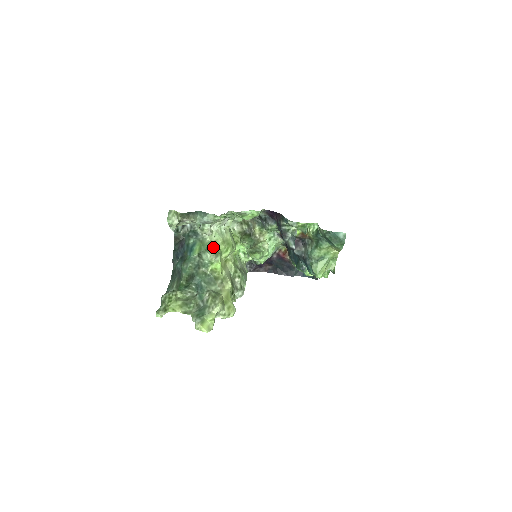
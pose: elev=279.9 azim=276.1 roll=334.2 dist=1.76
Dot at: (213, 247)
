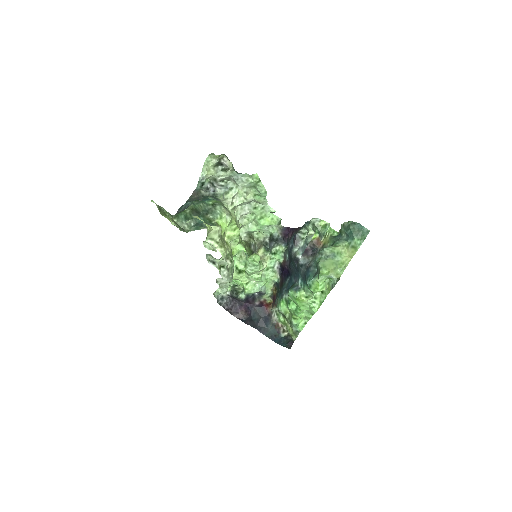
Dot at: occluded
